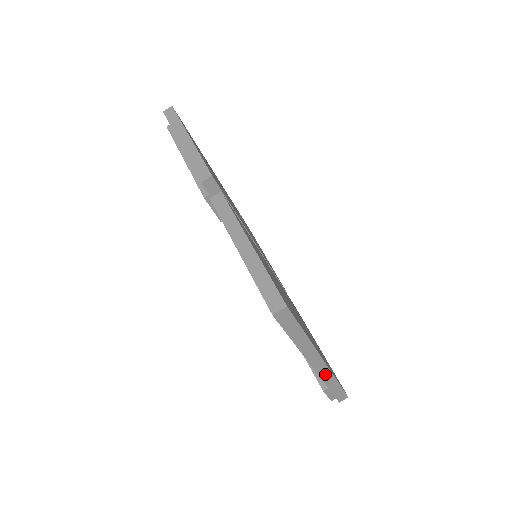
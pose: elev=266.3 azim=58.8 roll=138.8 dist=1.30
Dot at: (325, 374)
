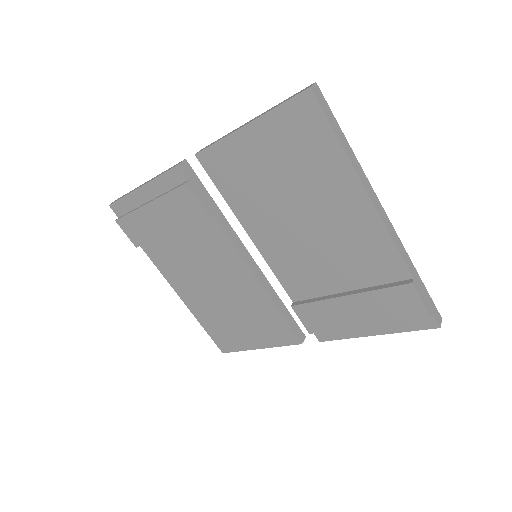
Dot at: (396, 241)
